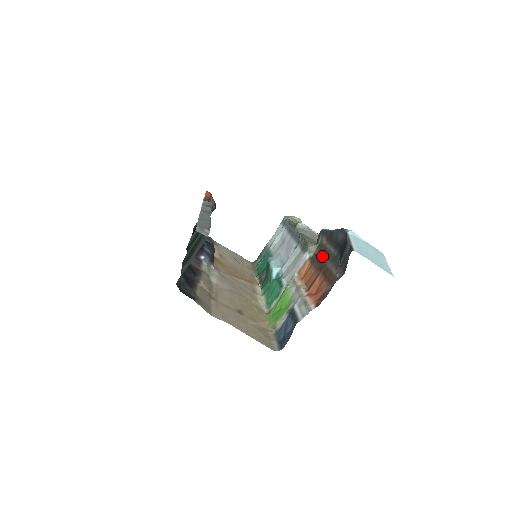
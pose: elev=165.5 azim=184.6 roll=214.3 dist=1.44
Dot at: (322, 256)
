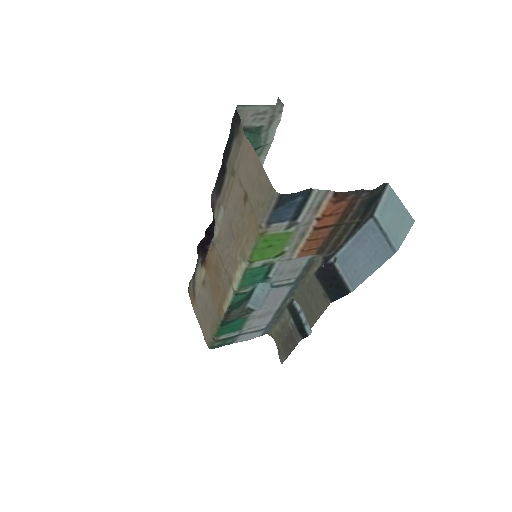
Dot at: (336, 236)
